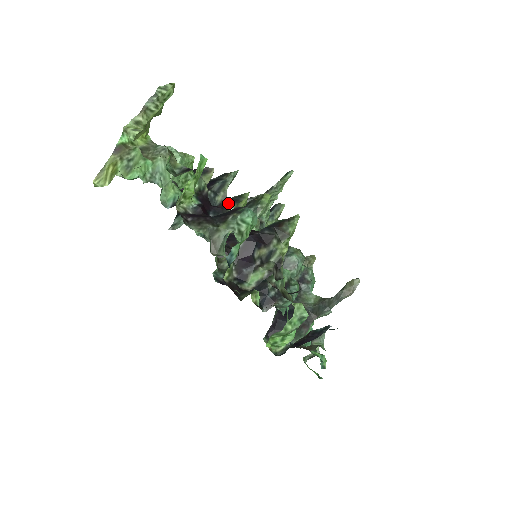
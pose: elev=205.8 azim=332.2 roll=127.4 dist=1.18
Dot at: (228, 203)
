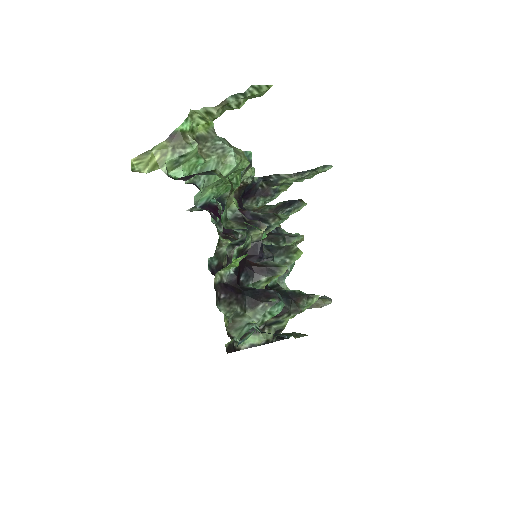
Dot at: (263, 270)
